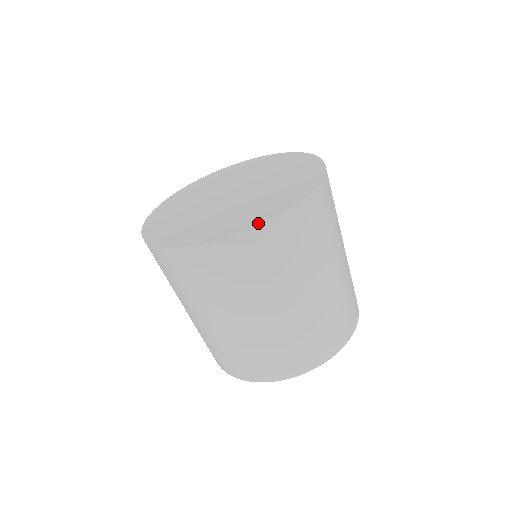
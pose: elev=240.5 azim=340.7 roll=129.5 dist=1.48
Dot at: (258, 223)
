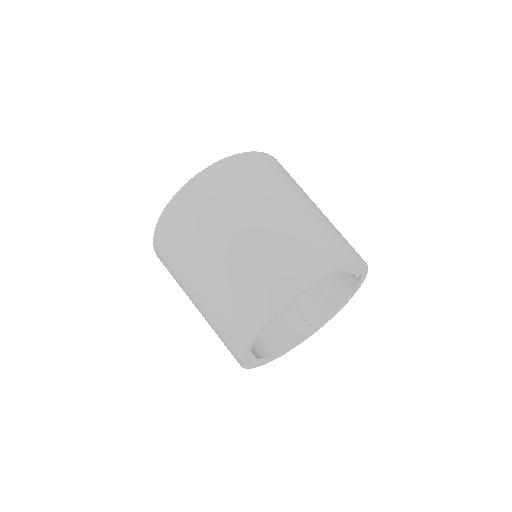
Dot at: (205, 171)
